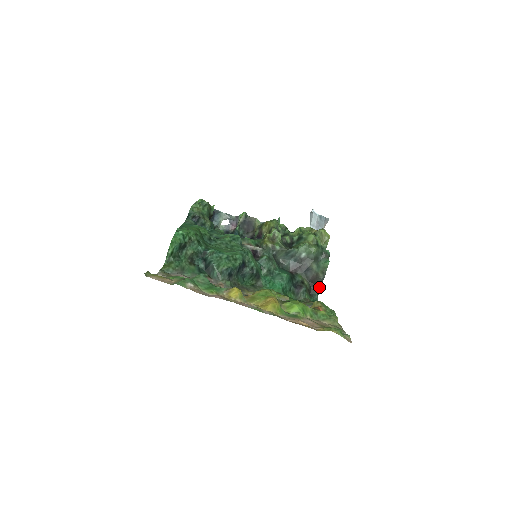
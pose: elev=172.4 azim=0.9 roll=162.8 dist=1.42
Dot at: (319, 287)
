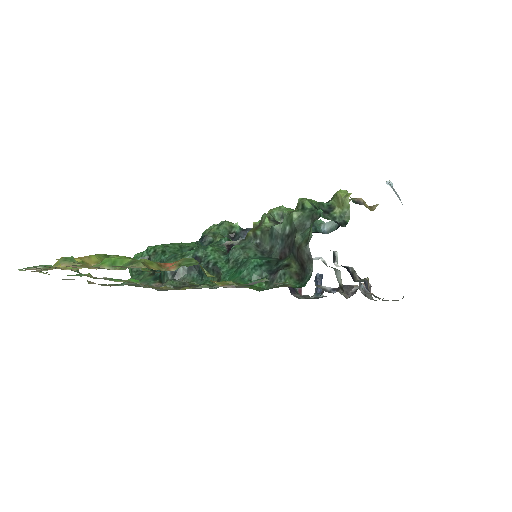
Dot at: (311, 265)
